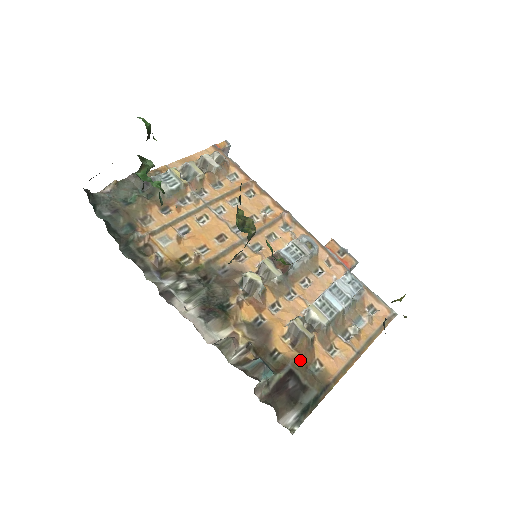
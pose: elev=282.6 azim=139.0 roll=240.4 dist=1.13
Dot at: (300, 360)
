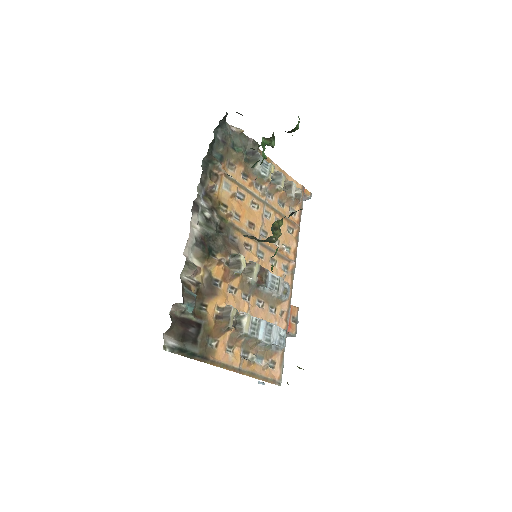
Dot at: (211, 328)
